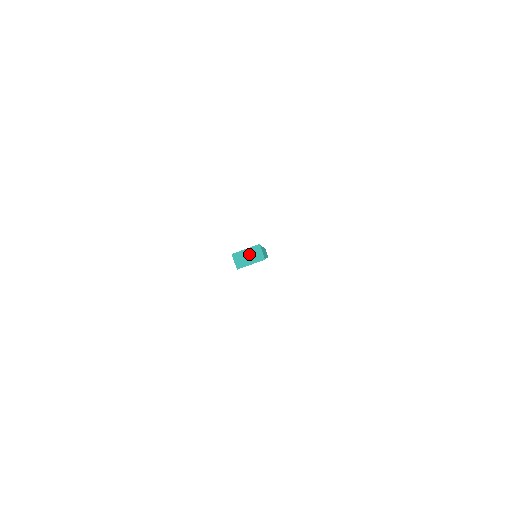
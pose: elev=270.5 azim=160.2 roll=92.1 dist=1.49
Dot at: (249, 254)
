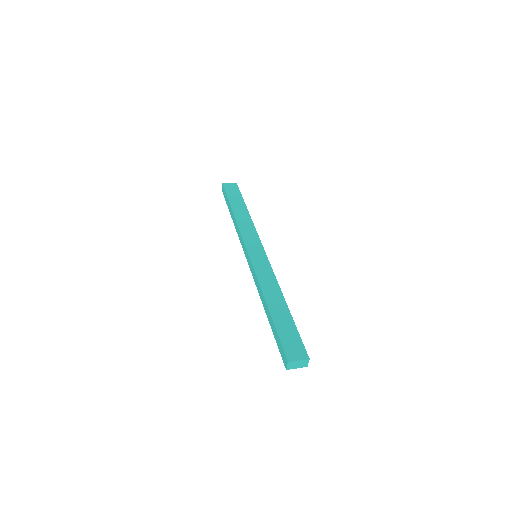
Dot at: (299, 363)
